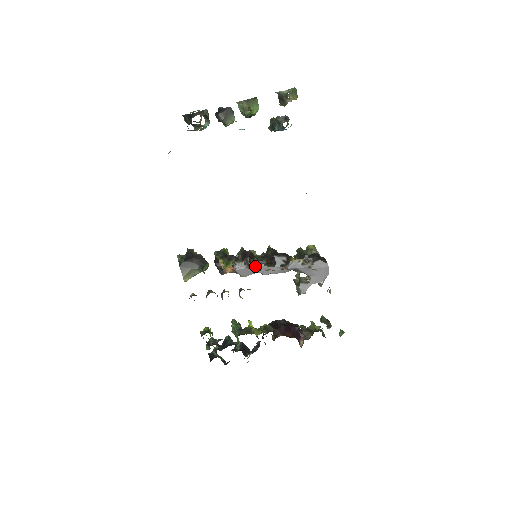
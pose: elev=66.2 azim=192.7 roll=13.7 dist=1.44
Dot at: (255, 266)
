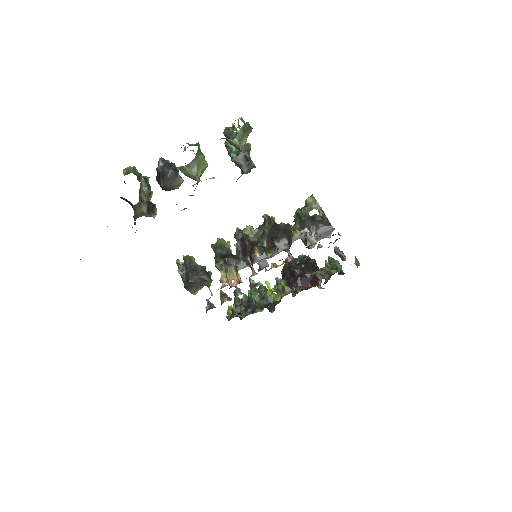
Dot at: (258, 259)
